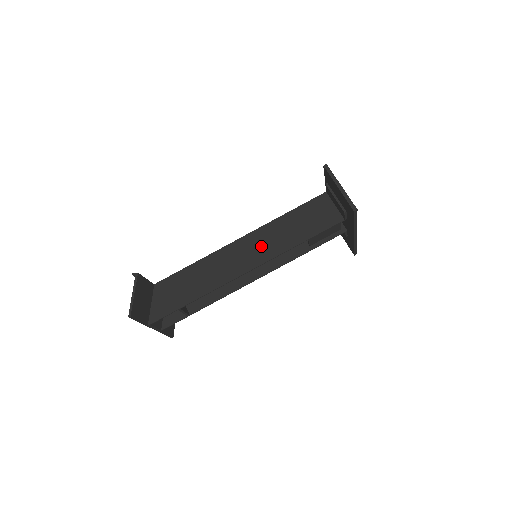
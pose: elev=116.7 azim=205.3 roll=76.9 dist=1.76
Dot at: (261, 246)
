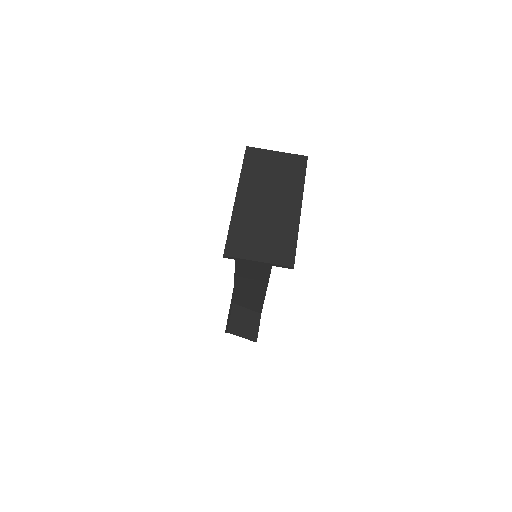
Dot at: (254, 265)
